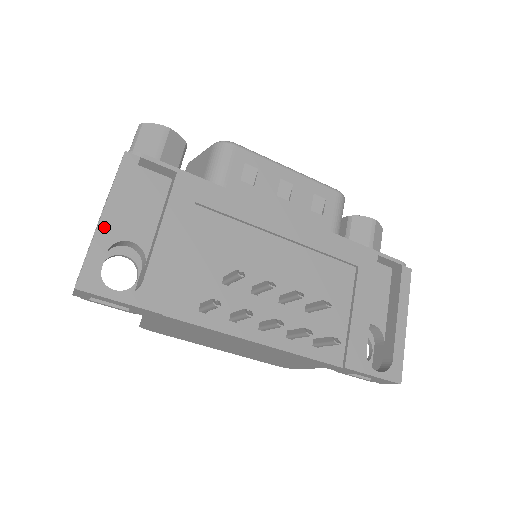
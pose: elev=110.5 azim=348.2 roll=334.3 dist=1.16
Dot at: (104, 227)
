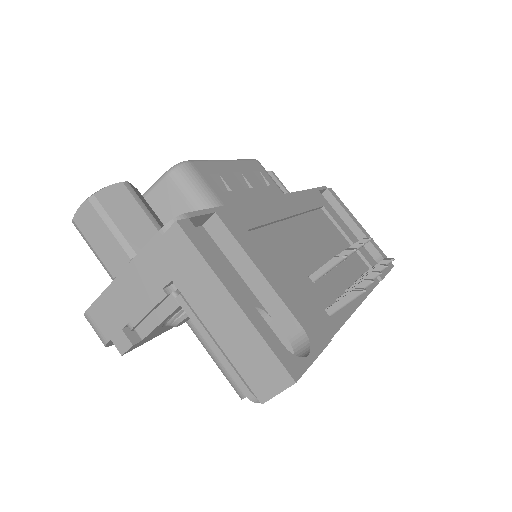
Dot at: (246, 308)
